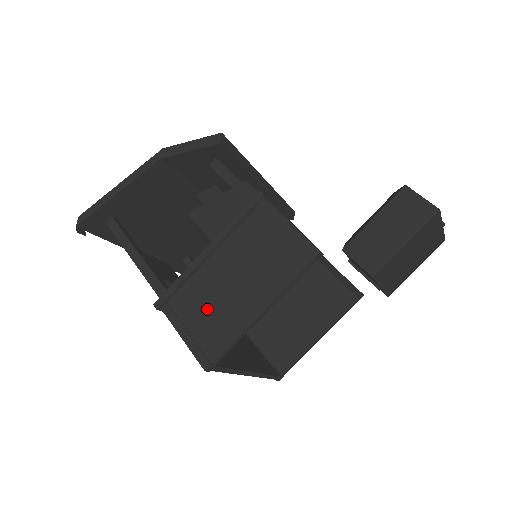
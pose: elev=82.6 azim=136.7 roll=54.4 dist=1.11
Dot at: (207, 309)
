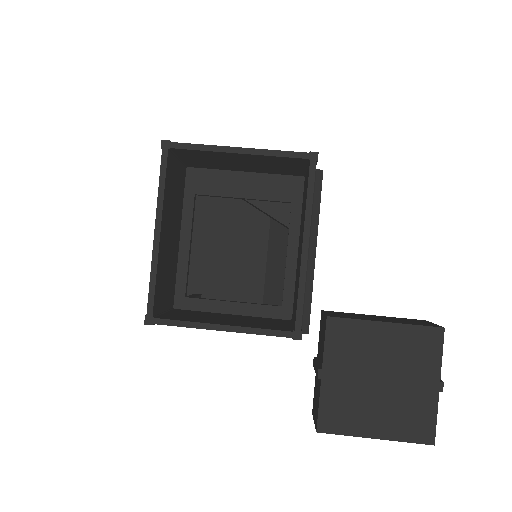
Dot at: occluded
